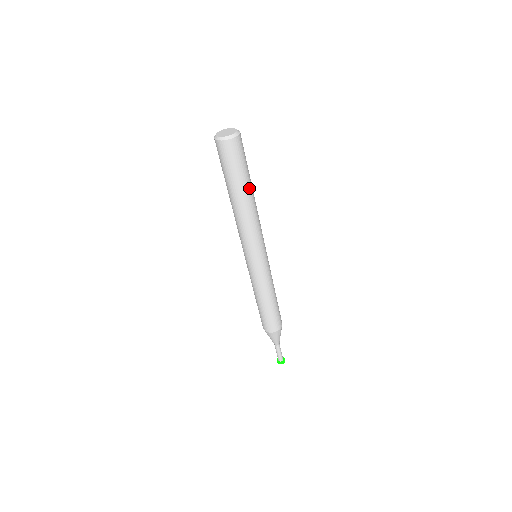
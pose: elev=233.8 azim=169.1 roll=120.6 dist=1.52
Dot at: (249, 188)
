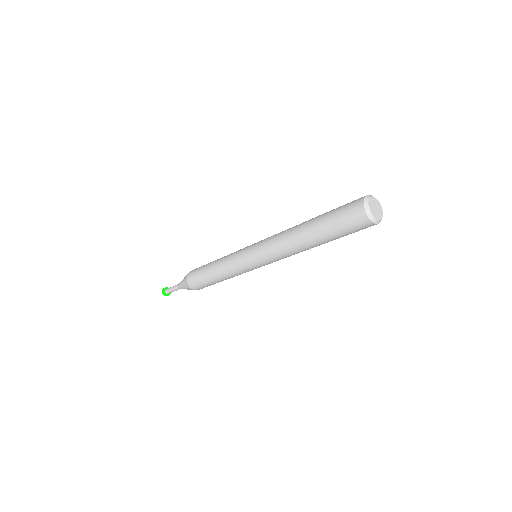
Dot at: occluded
